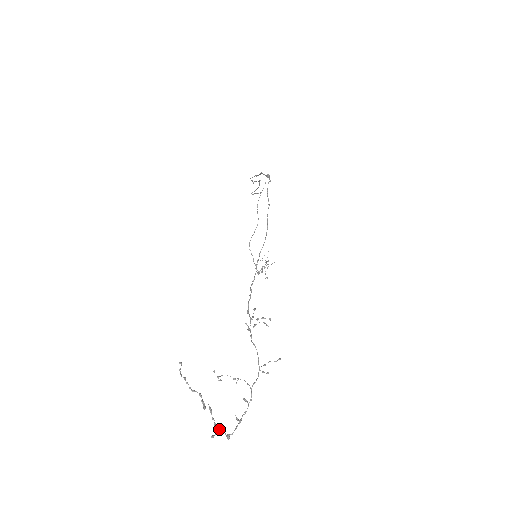
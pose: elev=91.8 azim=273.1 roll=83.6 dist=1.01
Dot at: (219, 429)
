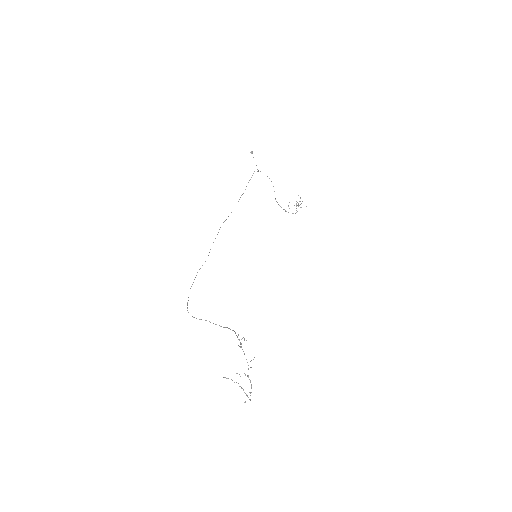
Dot at: occluded
